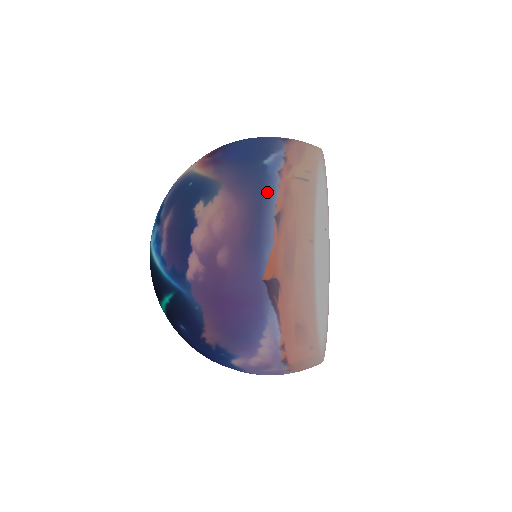
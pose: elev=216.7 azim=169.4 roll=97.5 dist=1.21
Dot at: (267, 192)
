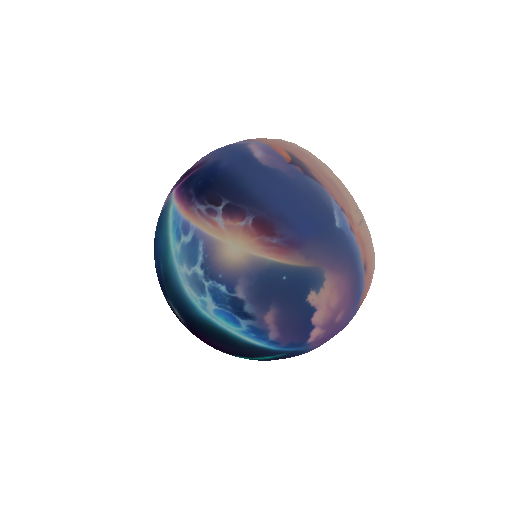
Dot at: (356, 254)
